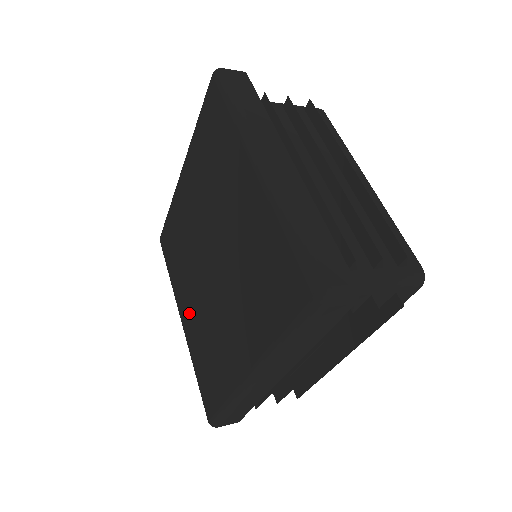
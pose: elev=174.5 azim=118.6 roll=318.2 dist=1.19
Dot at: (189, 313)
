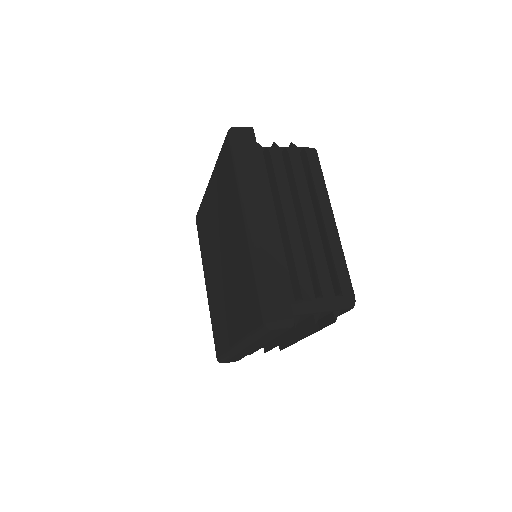
Dot at: (210, 284)
